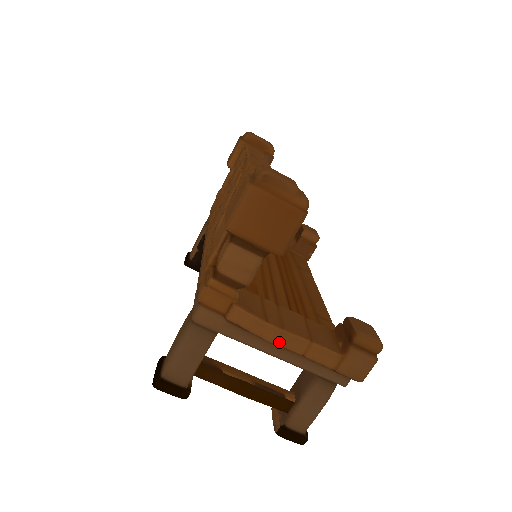
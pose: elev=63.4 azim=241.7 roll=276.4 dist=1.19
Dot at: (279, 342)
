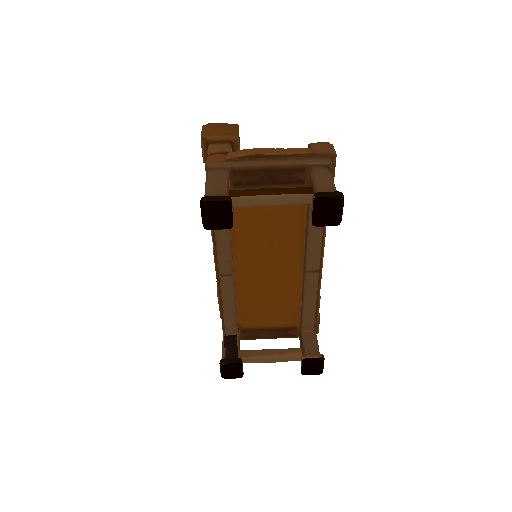
Dot at: (265, 153)
